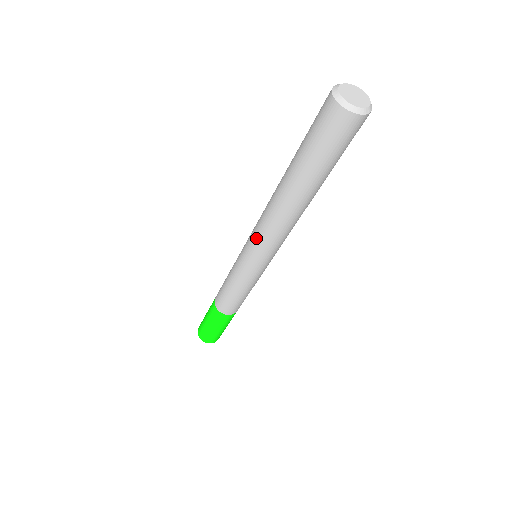
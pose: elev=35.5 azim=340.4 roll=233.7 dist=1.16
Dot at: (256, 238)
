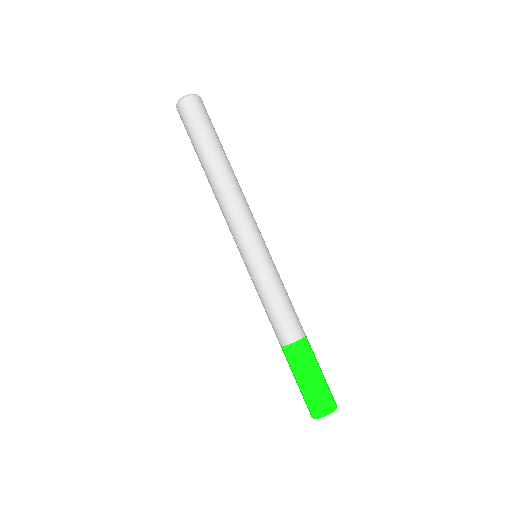
Dot at: (234, 228)
